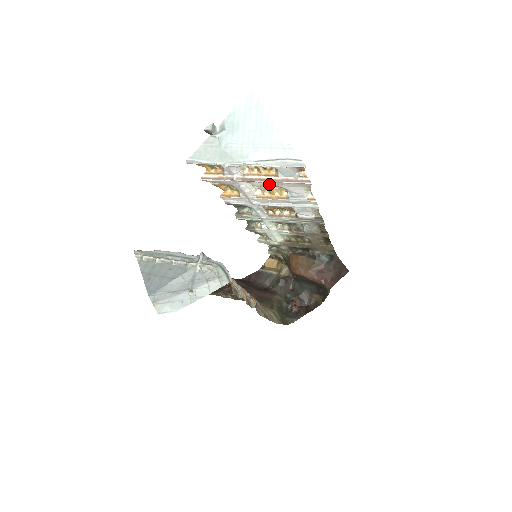
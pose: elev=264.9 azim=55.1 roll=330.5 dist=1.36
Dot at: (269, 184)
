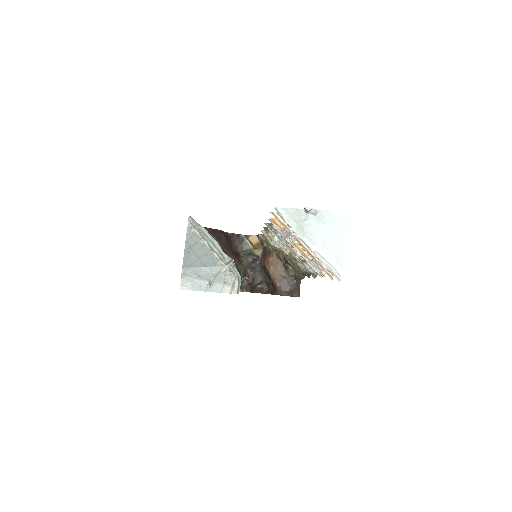
Dot at: occluded
